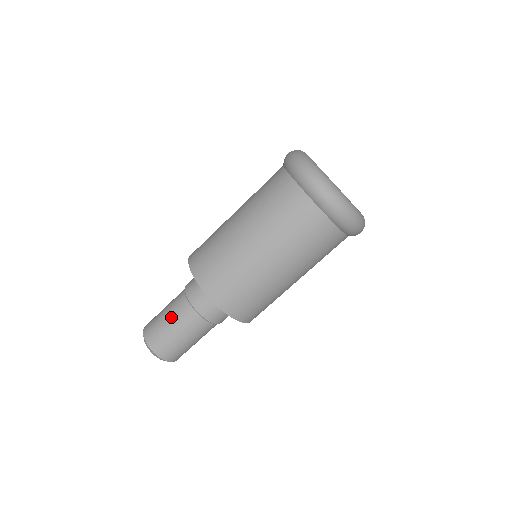
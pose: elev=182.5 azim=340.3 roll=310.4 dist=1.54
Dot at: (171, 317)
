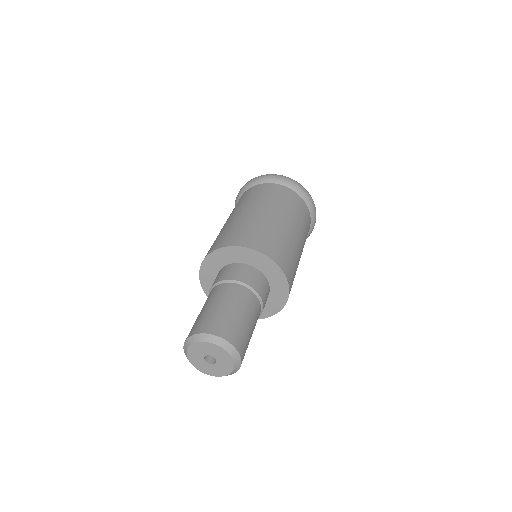
Dot at: (231, 302)
